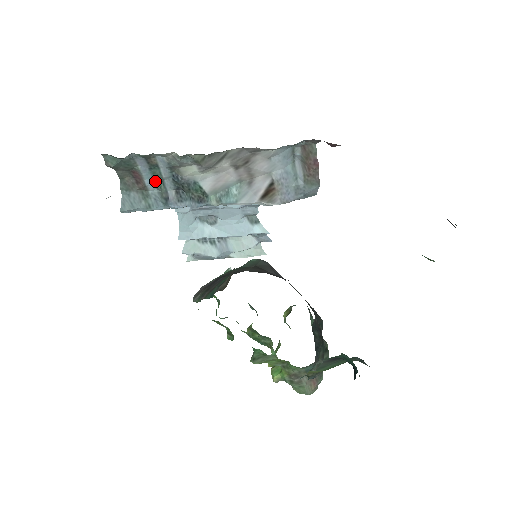
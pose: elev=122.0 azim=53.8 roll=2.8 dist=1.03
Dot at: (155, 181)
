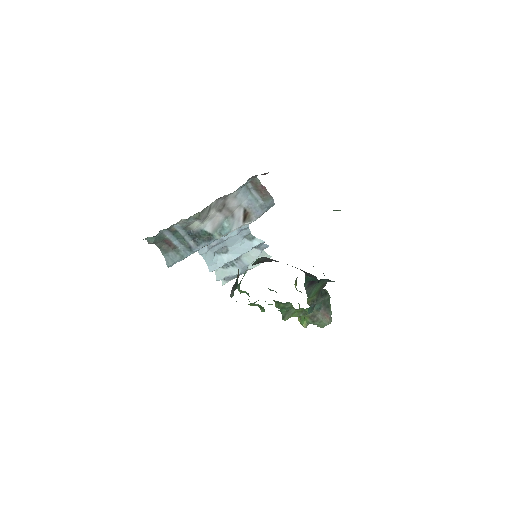
Dot at: (179, 240)
